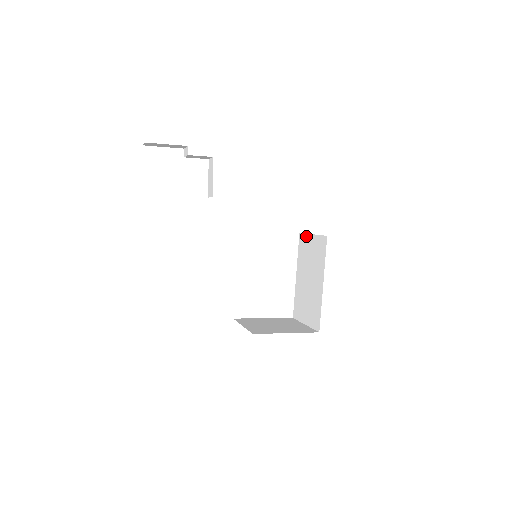
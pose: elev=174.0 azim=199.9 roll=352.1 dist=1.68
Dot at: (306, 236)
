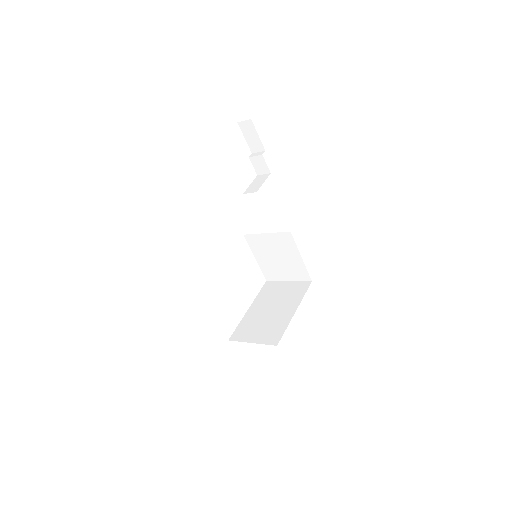
Dot at: (277, 282)
